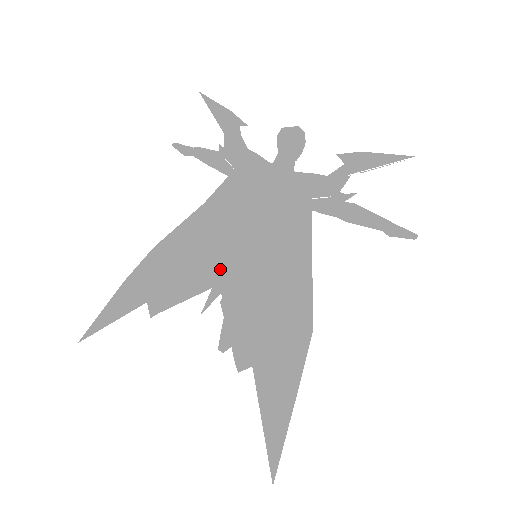
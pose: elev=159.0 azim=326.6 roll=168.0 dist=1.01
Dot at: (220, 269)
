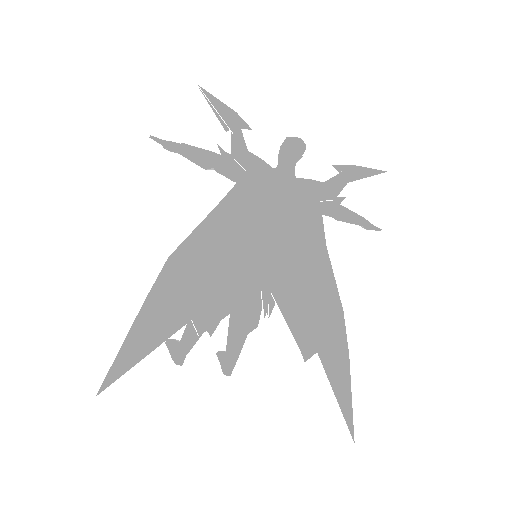
Dot at: (263, 270)
